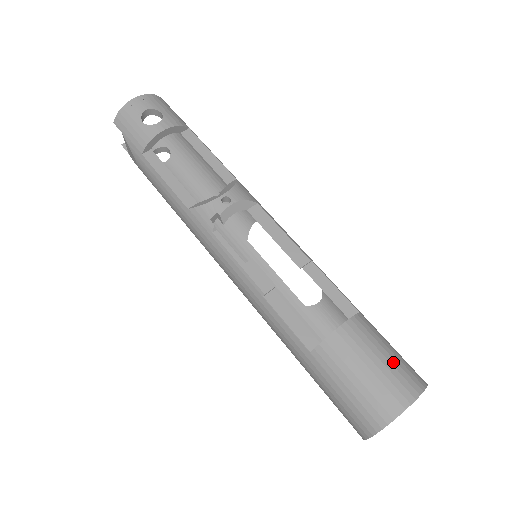
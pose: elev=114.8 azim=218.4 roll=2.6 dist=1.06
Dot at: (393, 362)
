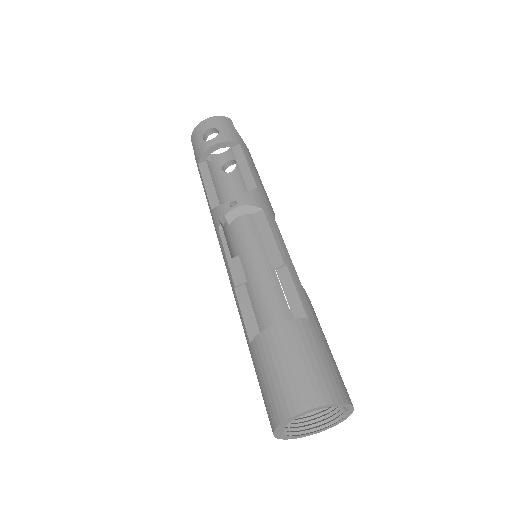
Dot at: (309, 369)
